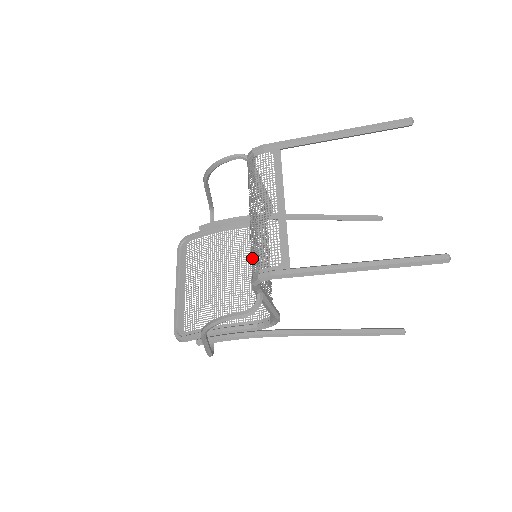
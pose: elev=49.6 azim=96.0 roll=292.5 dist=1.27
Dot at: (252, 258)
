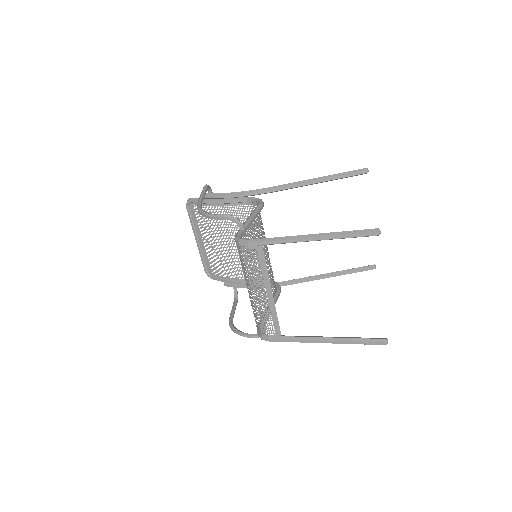
Dot at: (255, 320)
